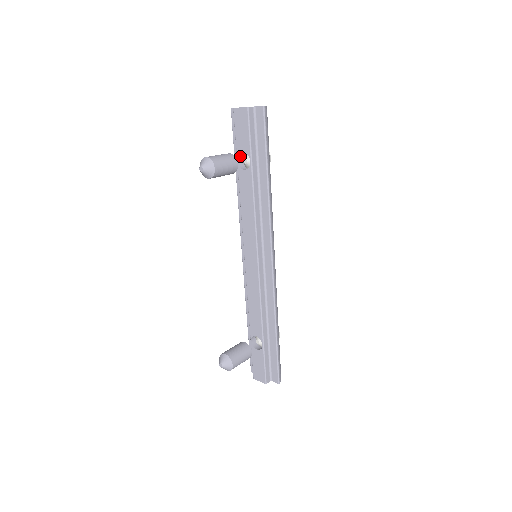
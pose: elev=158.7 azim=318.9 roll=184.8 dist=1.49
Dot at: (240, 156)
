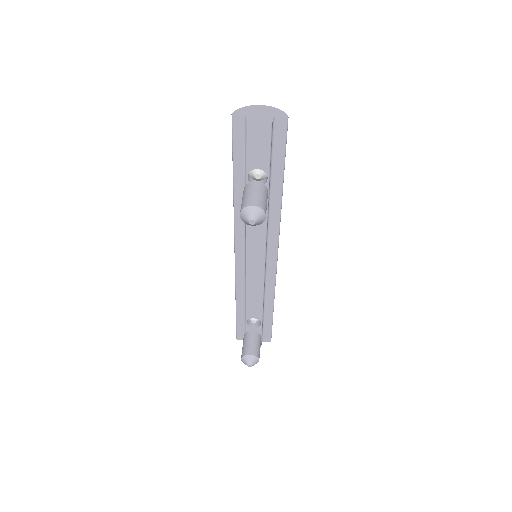
Dot at: (249, 170)
